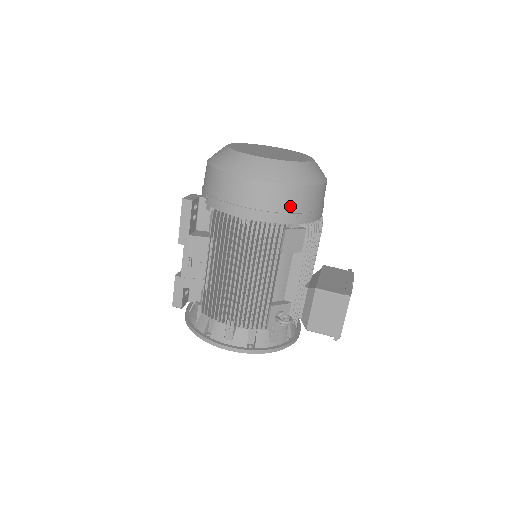
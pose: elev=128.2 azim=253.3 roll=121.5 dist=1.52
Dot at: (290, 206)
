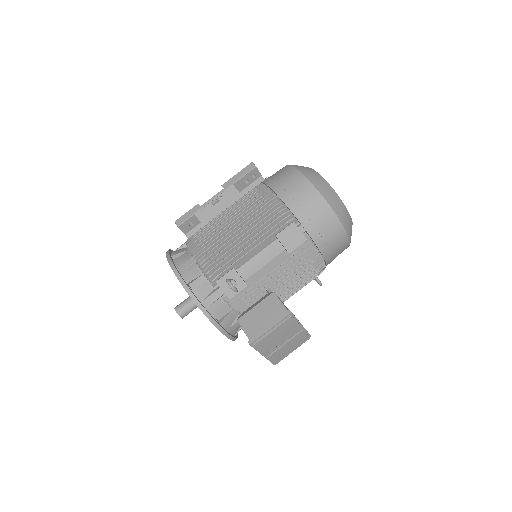
Dot at: (311, 211)
